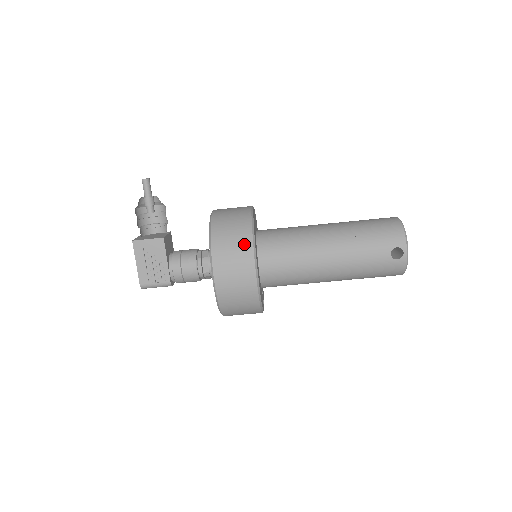
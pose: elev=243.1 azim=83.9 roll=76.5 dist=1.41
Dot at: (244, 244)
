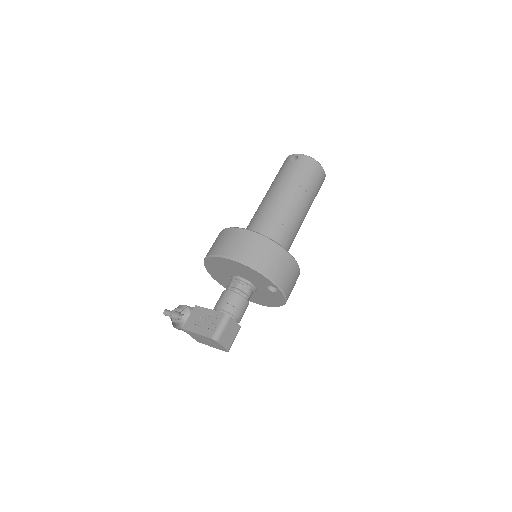
Dot at: (219, 235)
